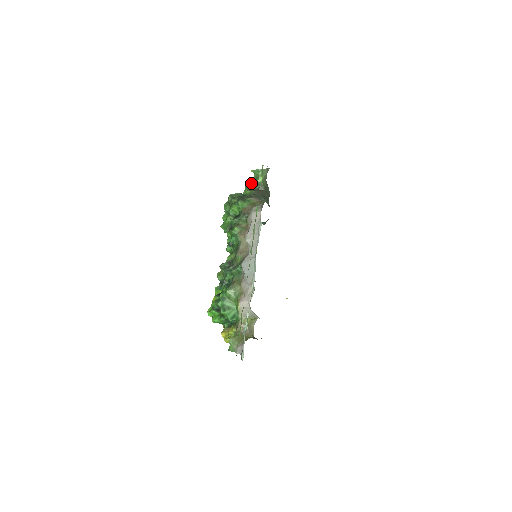
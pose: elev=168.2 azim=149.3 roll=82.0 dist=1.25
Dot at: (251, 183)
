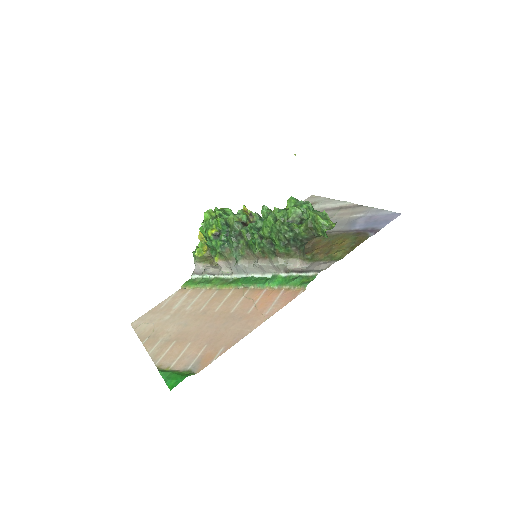
Dot at: (317, 225)
